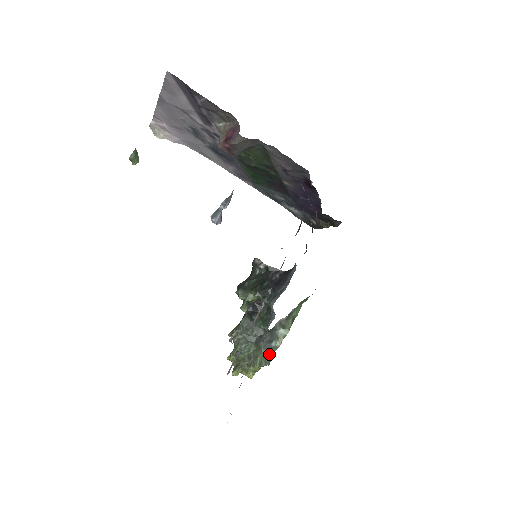
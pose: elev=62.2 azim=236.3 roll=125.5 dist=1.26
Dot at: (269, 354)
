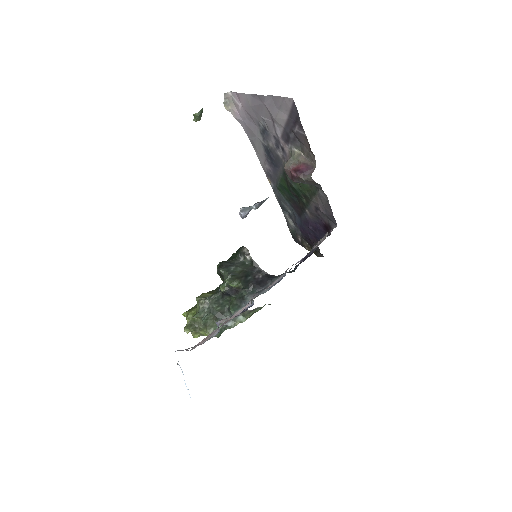
Dot at: (222, 329)
